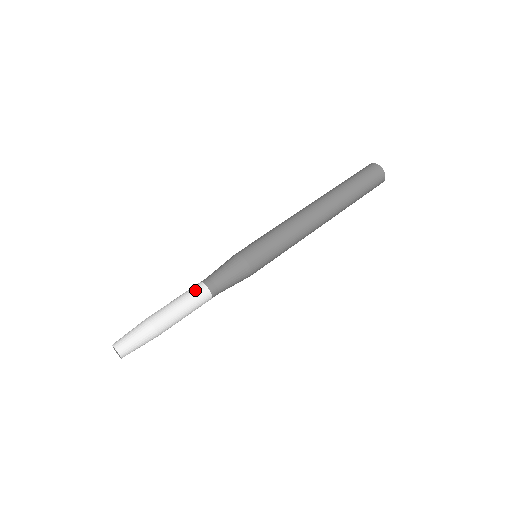
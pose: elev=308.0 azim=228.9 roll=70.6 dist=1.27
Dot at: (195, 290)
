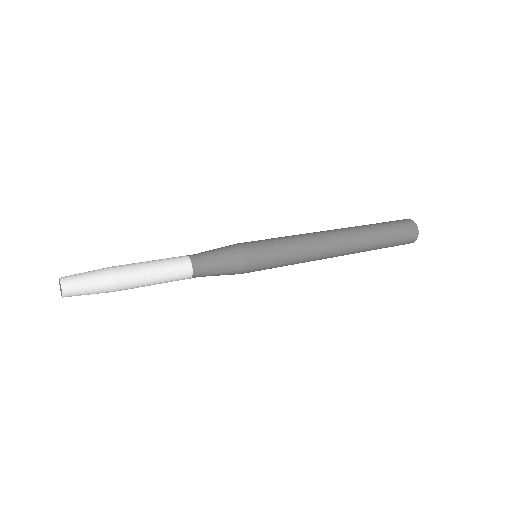
Dot at: occluded
